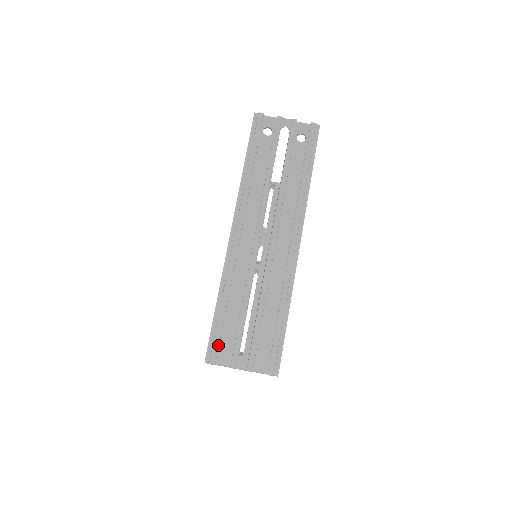
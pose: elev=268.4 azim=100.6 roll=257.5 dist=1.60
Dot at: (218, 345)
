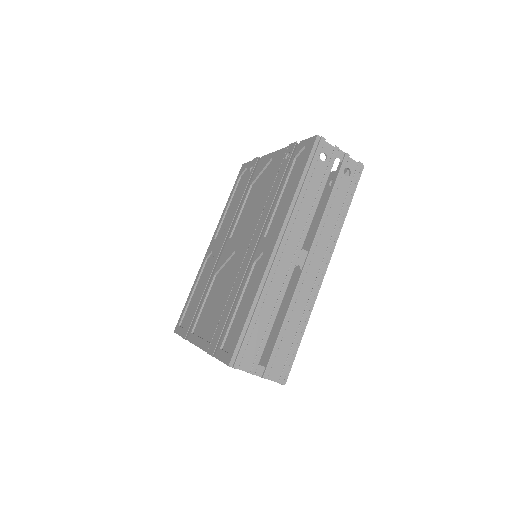
Dot at: (244, 352)
